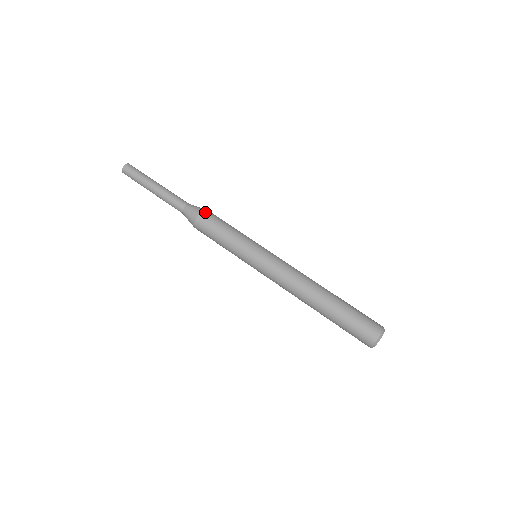
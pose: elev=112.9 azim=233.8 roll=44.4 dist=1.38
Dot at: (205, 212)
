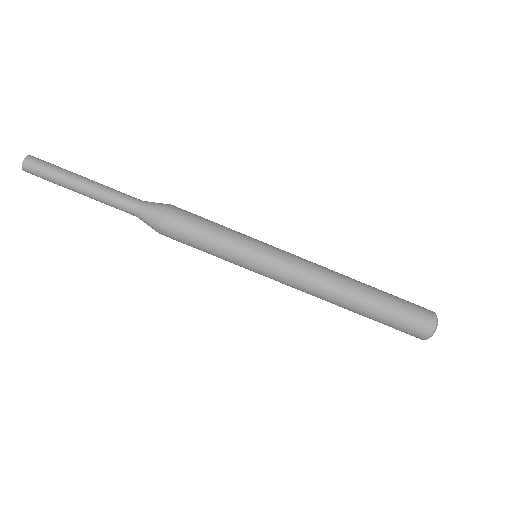
Dot at: (167, 220)
